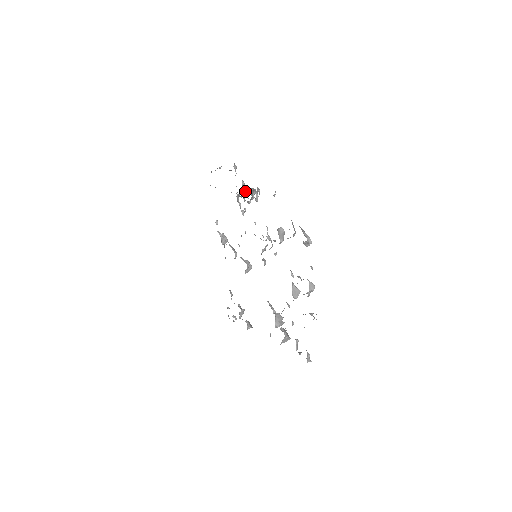
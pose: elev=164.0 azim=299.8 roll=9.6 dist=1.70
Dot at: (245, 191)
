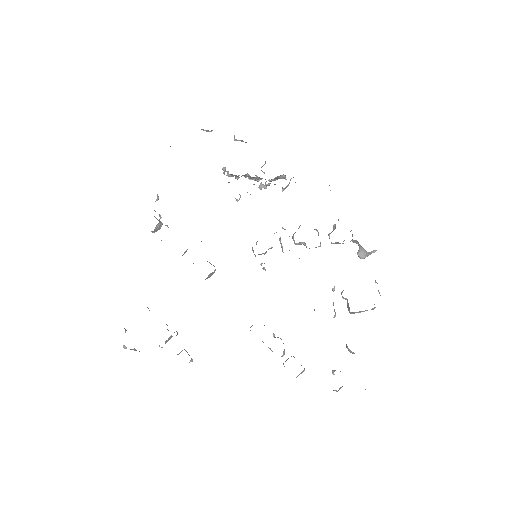
Dot at: (263, 172)
